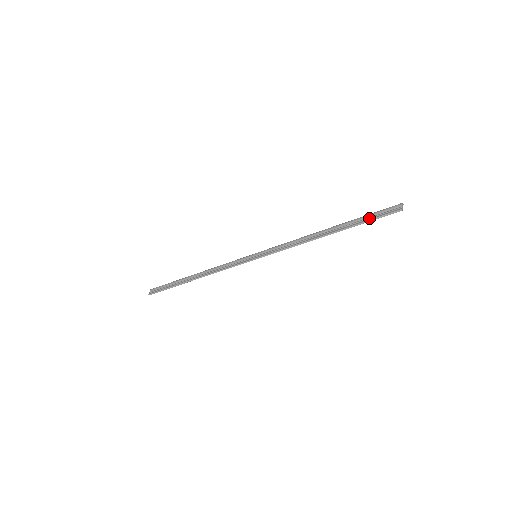
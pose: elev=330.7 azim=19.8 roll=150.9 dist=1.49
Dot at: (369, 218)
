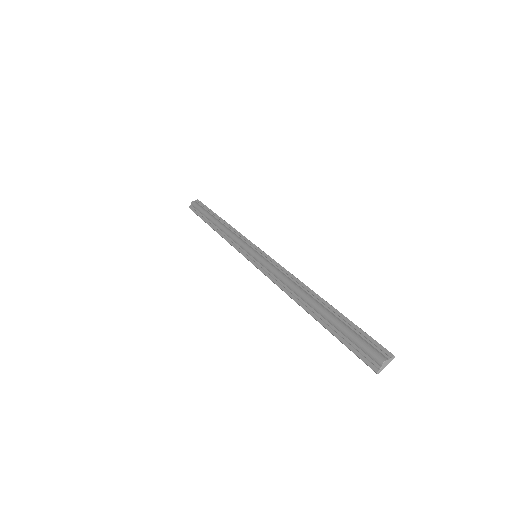
Dot at: (345, 340)
